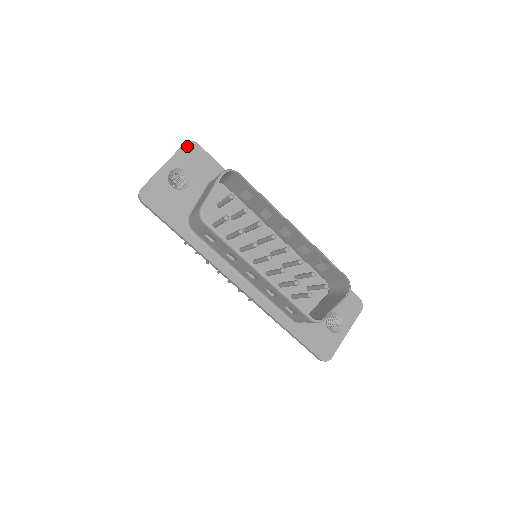
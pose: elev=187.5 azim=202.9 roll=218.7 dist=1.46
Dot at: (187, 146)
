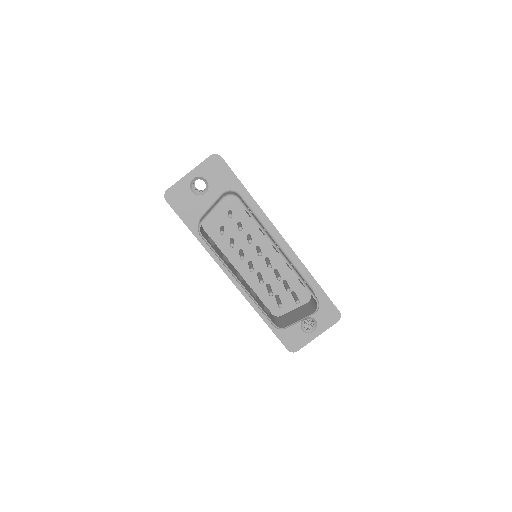
Dot at: (212, 158)
